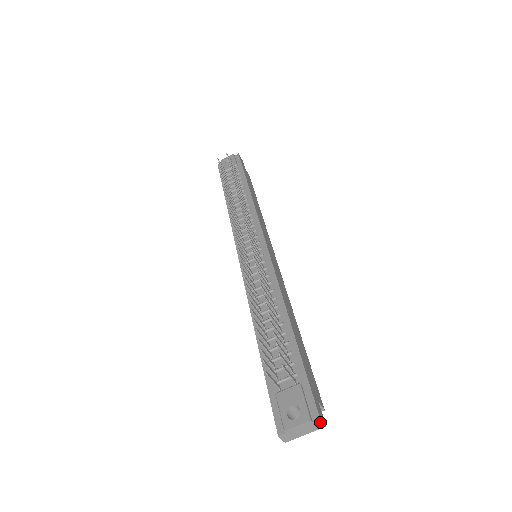
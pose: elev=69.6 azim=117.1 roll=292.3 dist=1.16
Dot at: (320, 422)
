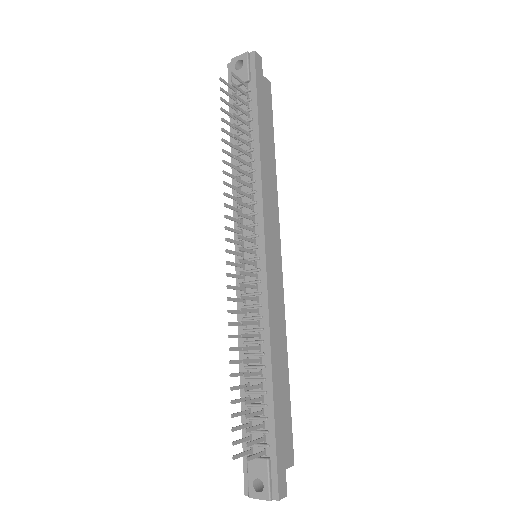
Dot at: (280, 499)
